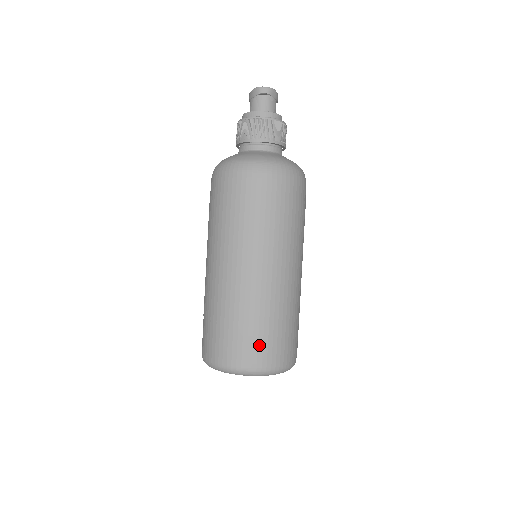
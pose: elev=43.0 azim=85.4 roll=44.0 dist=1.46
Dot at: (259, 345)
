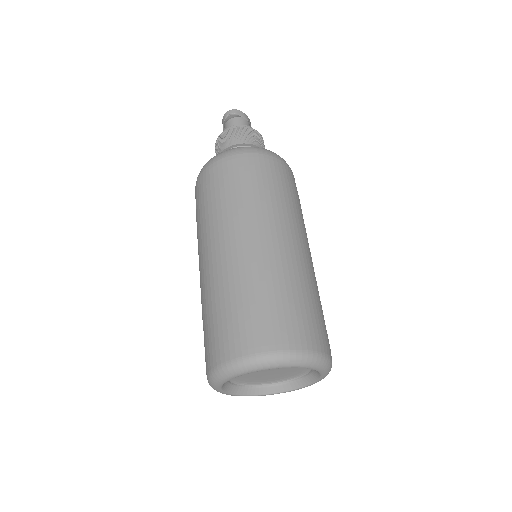
Dot at: (253, 323)
